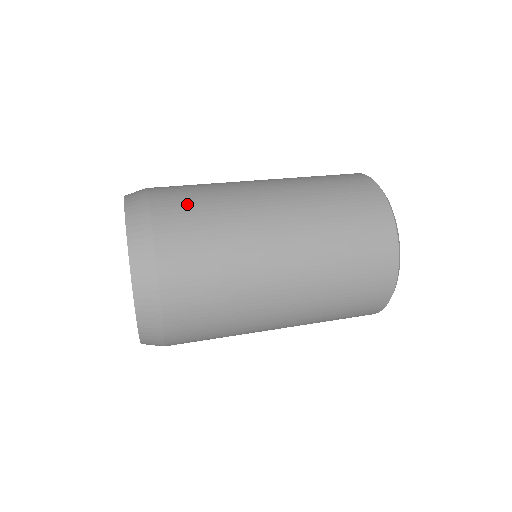
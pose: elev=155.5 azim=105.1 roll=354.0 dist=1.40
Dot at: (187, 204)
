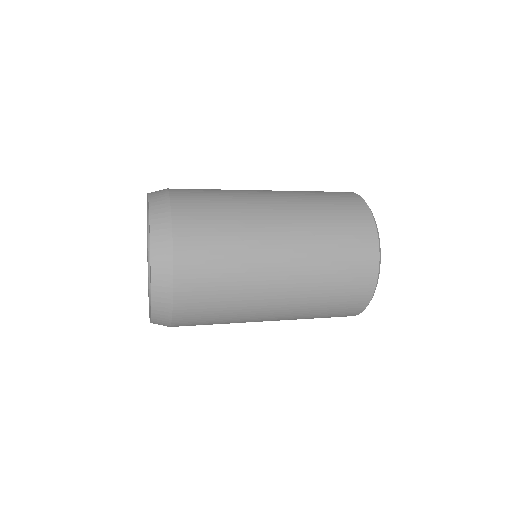
Dot at: (205, 230)
